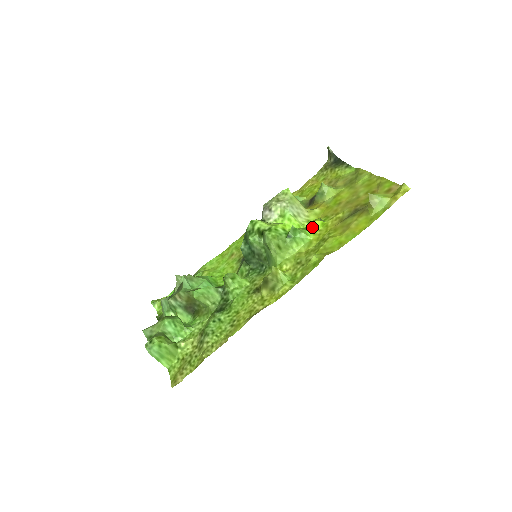
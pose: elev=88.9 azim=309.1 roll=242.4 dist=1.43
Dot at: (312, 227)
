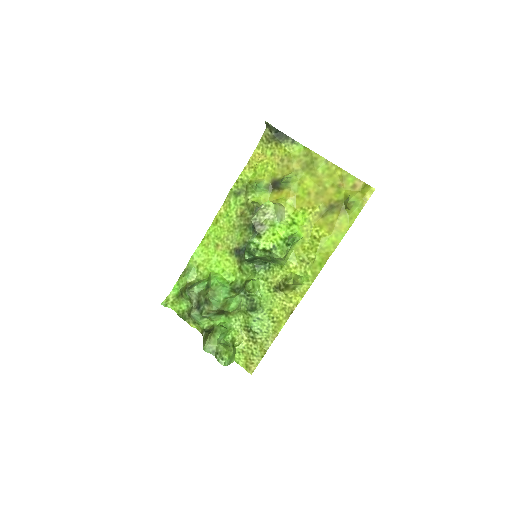
Dot at: (298, 225)
